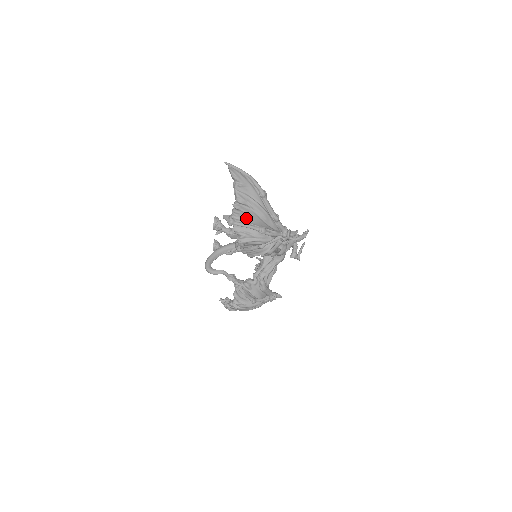
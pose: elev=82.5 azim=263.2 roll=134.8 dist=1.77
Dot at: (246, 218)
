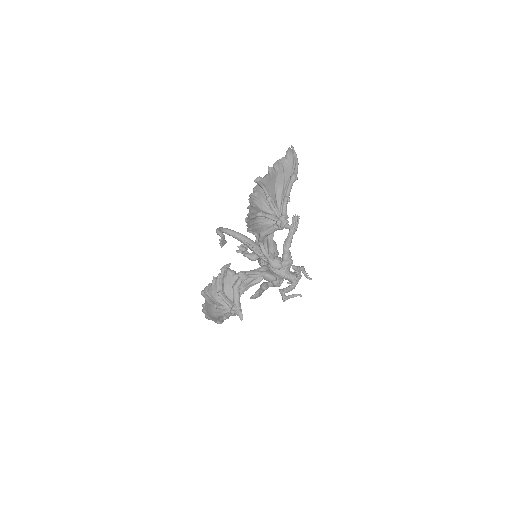
Dot at: (268, 182)
